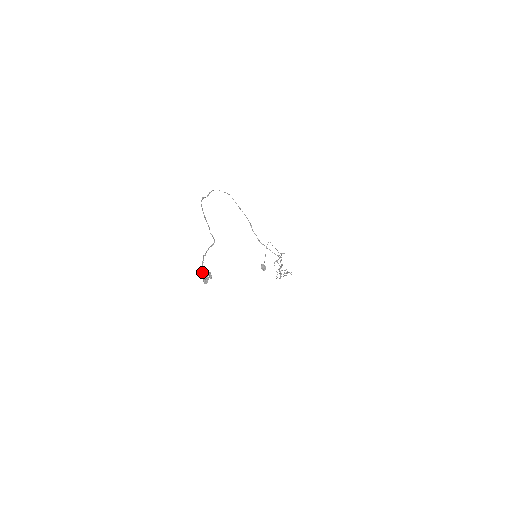
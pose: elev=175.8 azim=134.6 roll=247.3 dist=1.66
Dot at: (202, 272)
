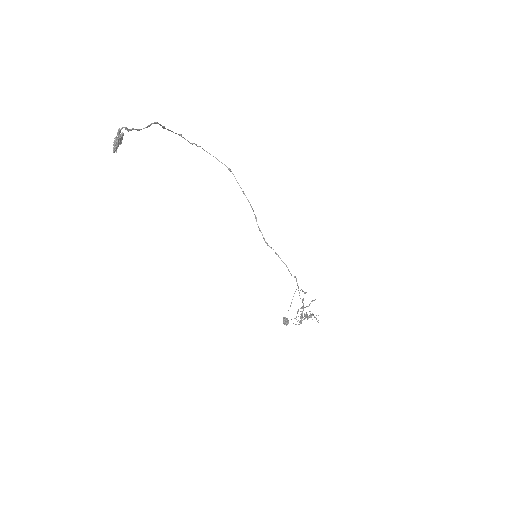
Dot at: occluded
